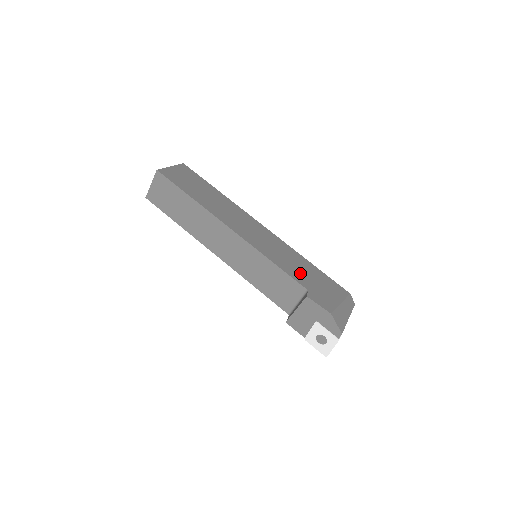
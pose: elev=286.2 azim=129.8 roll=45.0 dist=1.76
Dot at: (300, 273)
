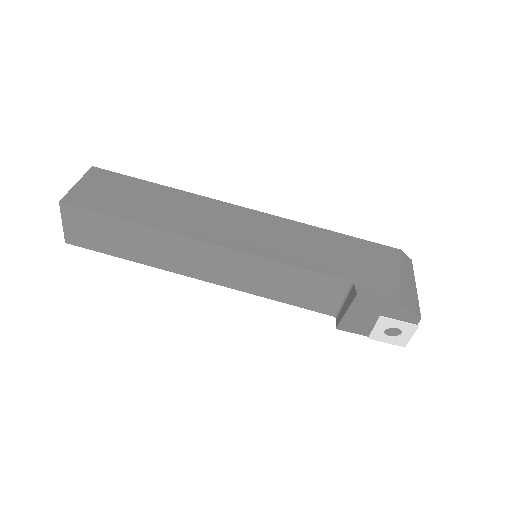
Dot at: (329, 259)
